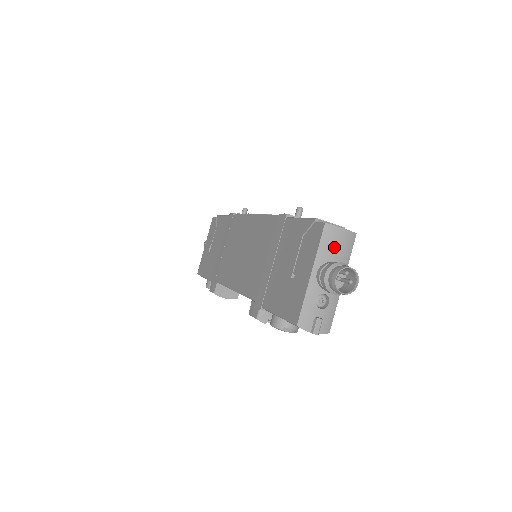
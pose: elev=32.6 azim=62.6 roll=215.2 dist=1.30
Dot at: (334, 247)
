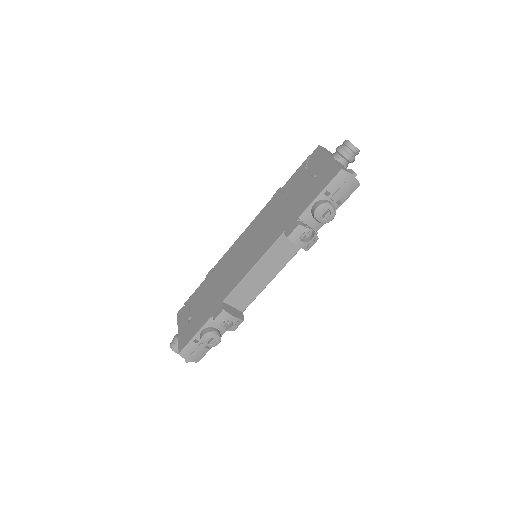
Dot at: (331, 154)
